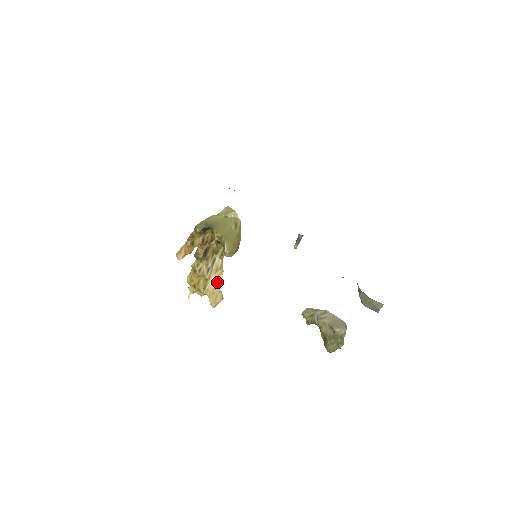
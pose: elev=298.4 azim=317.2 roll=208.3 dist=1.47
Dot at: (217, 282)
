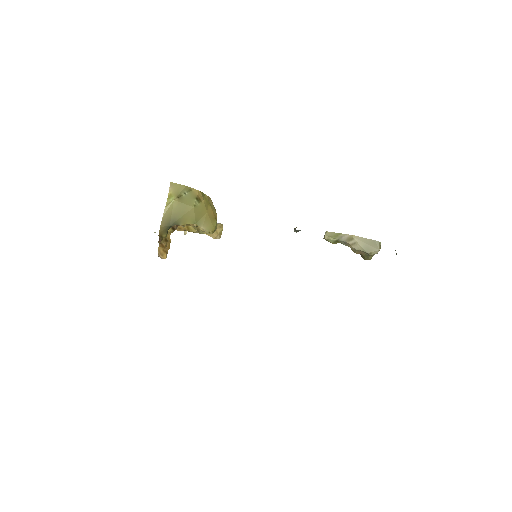
Dot at: occluded
